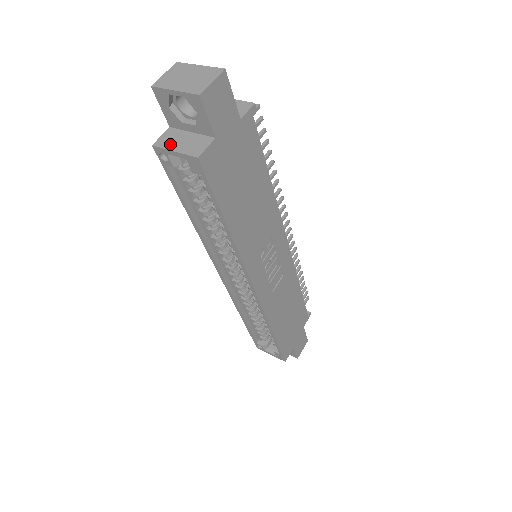
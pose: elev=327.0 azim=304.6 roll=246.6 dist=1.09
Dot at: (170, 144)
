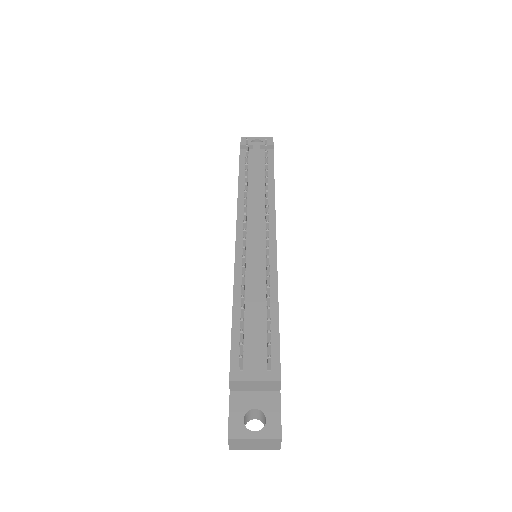
Dot at: occluded
